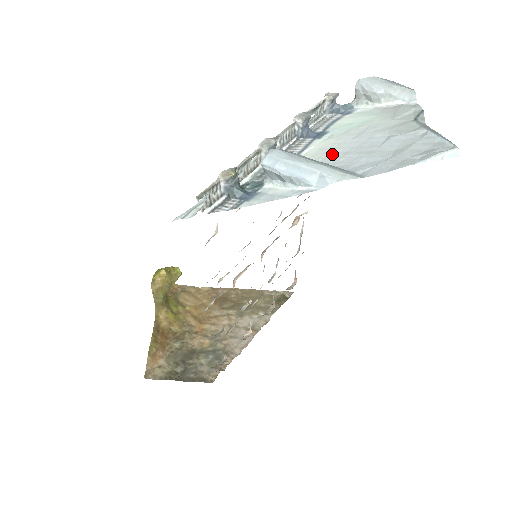
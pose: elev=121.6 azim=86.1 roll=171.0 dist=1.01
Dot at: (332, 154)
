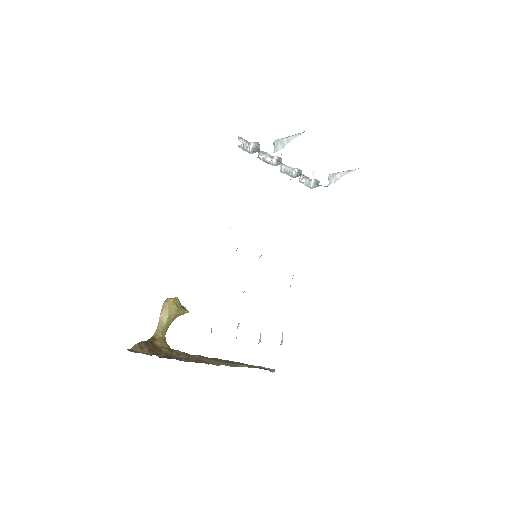
Dot at: occluded
